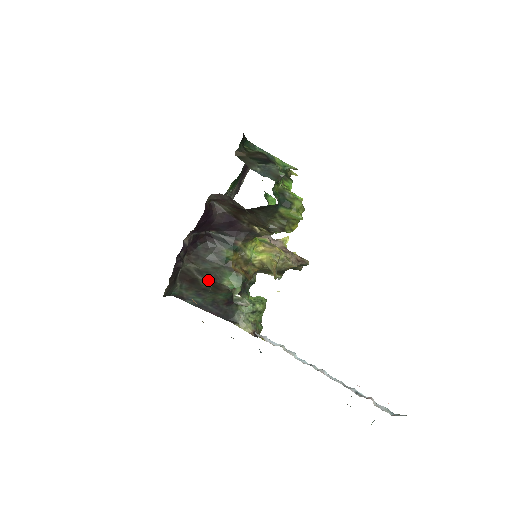
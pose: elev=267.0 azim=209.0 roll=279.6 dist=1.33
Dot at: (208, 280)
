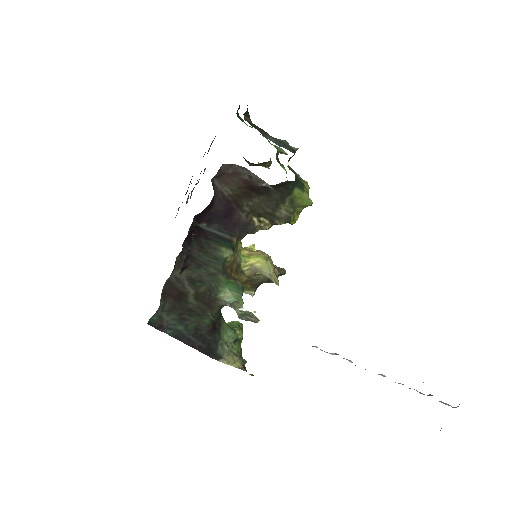
Dot at: (200, 294)
